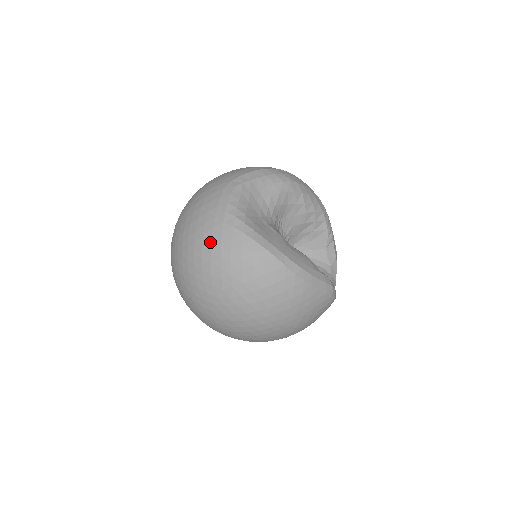
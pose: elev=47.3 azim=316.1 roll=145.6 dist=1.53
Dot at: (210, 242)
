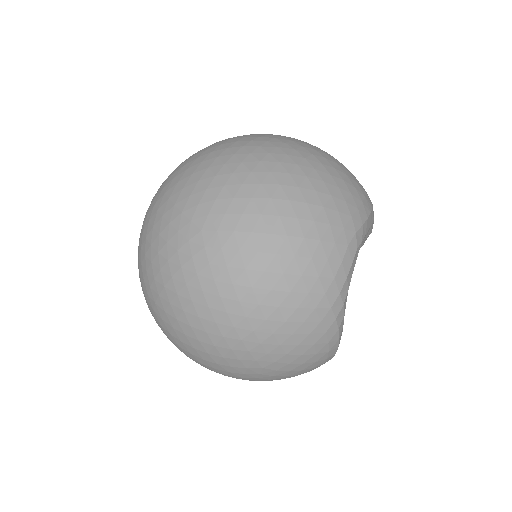
Dot at: (300, 324)
